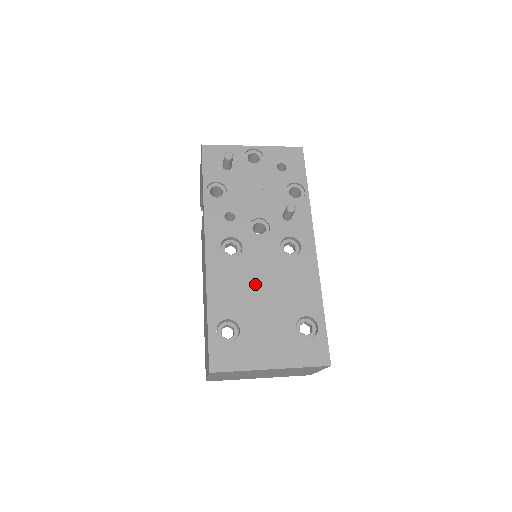
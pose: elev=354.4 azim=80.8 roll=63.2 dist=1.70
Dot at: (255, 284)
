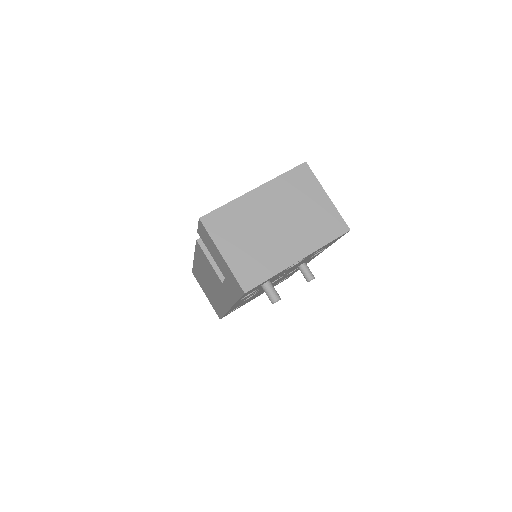
Dot at: occluded
